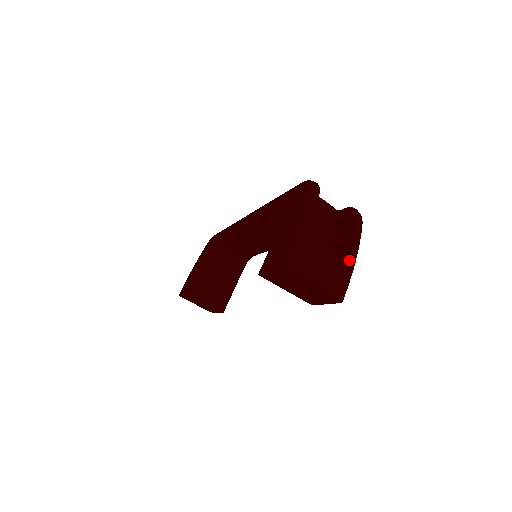
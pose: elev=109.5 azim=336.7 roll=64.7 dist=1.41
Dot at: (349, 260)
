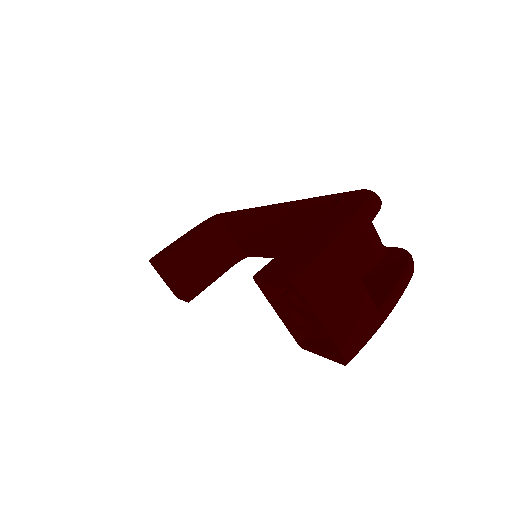
Dot at: (379, 314)
